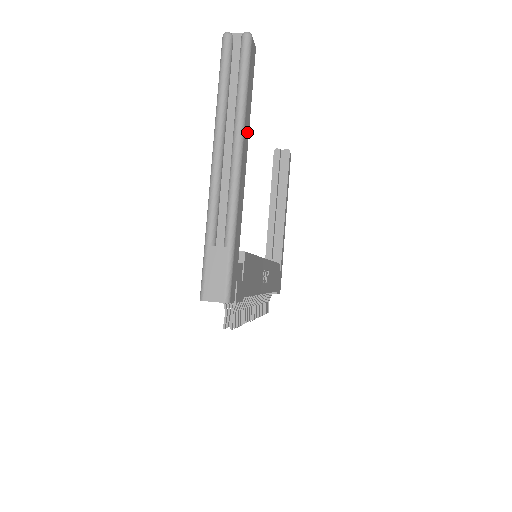
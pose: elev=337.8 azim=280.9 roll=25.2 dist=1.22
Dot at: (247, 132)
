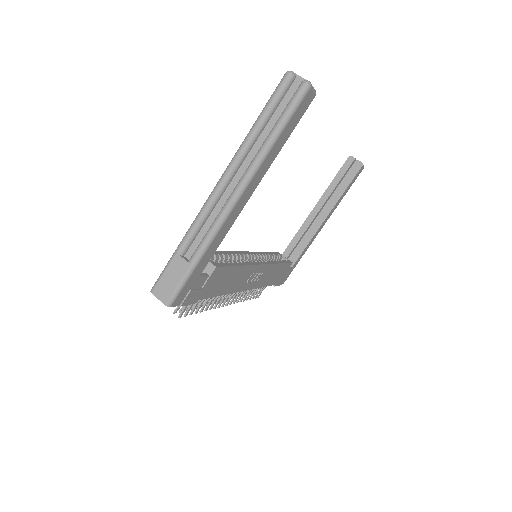
Dot at: (263, 172)
